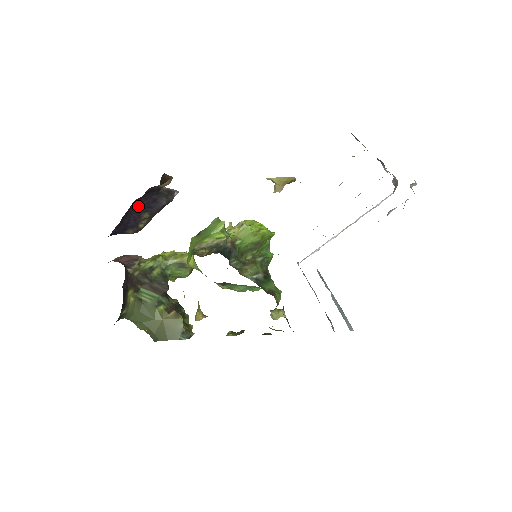
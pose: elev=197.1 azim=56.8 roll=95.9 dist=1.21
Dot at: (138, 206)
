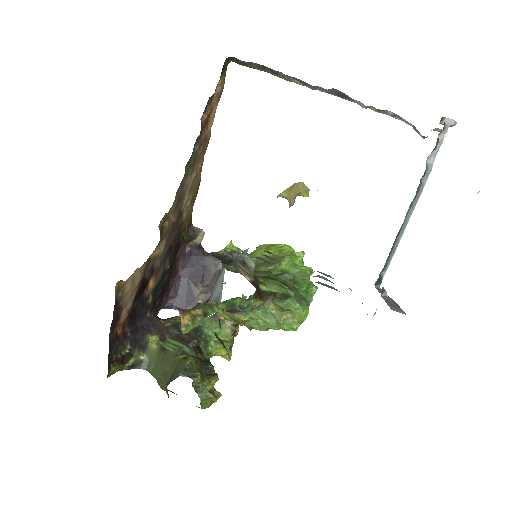
Dot at: (189, 275)
